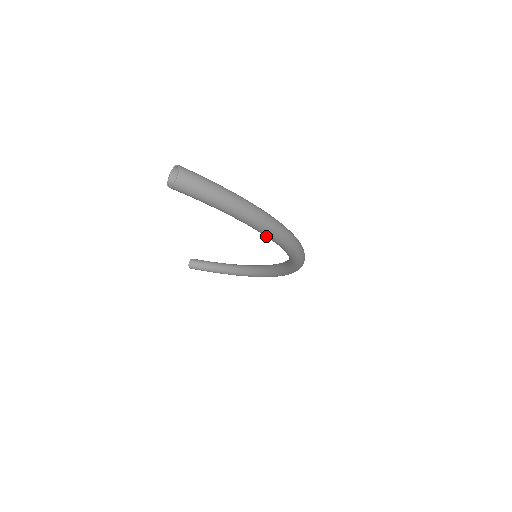
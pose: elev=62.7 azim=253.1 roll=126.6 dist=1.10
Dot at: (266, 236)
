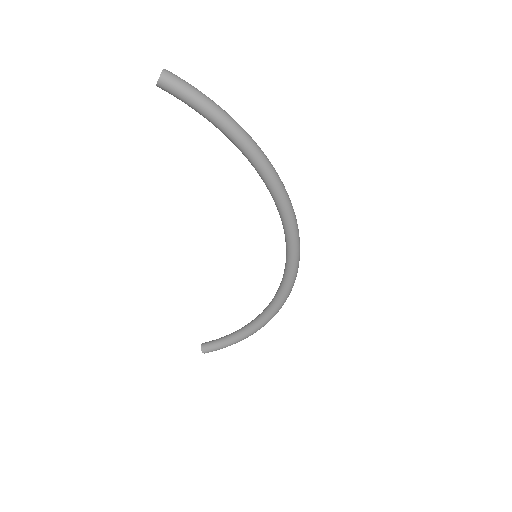
Dot at: (247, 155)
